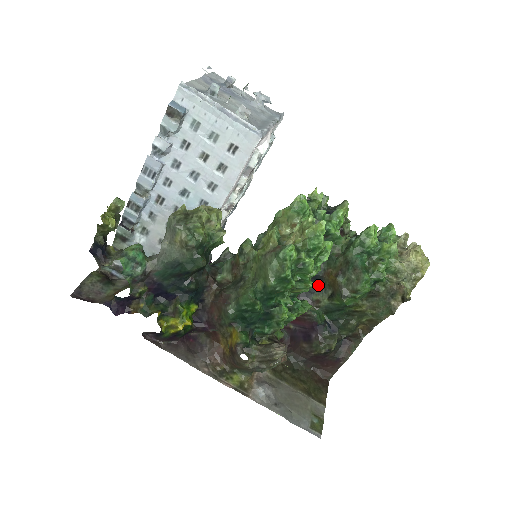
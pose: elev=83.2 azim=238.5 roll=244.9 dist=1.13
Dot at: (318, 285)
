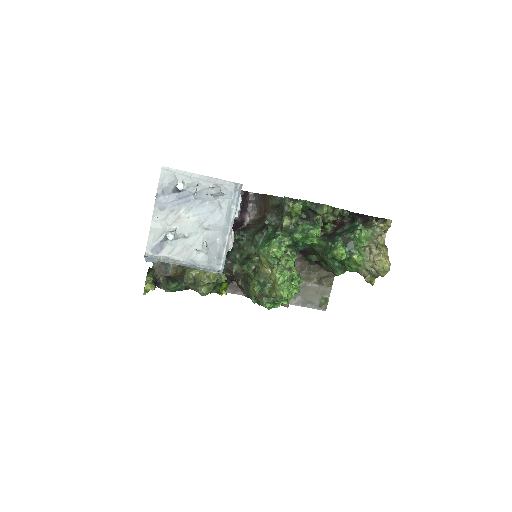
Dot at: occluded
